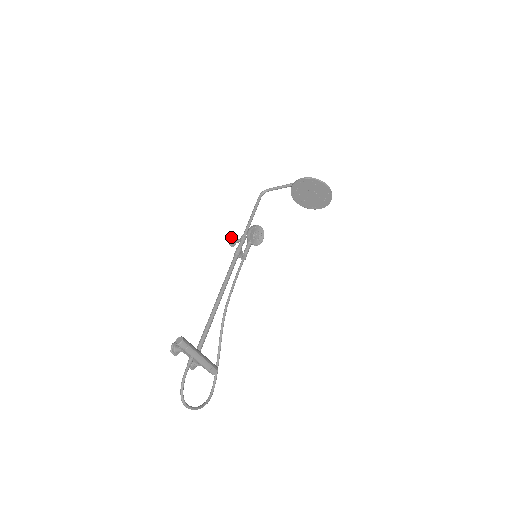
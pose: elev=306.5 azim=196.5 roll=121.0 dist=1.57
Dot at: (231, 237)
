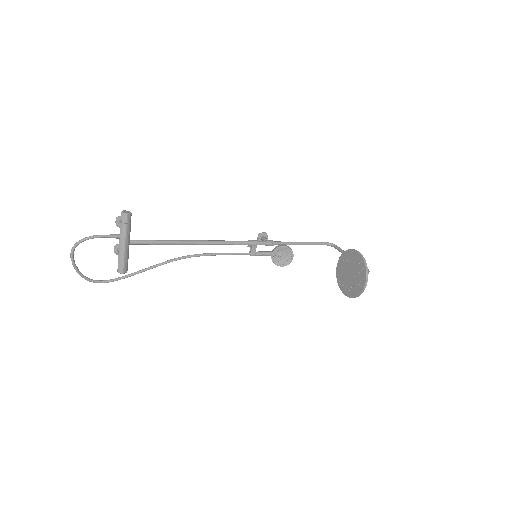
Dot at: (266, 233)
